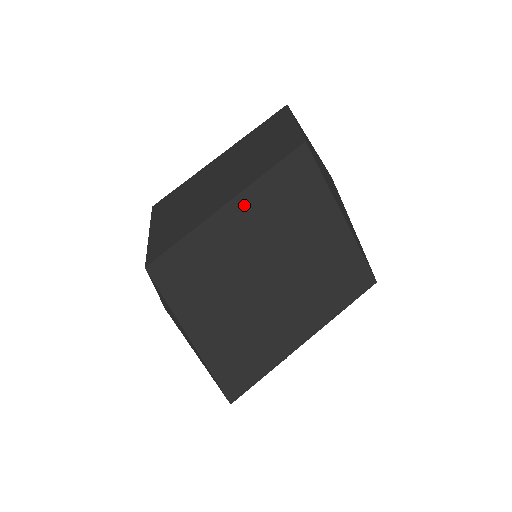
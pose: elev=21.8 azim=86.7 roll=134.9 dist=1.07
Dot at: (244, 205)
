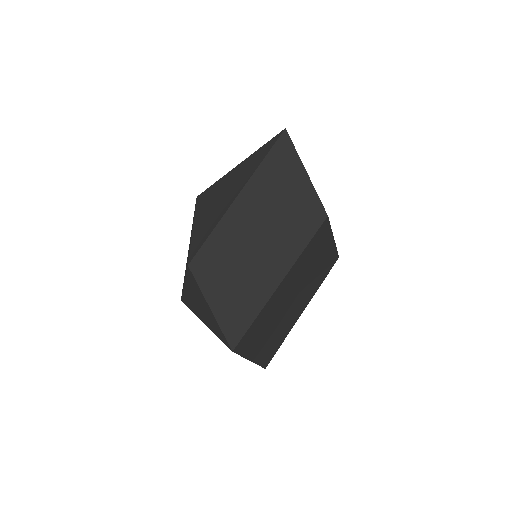
Dot at: (287, 279)
